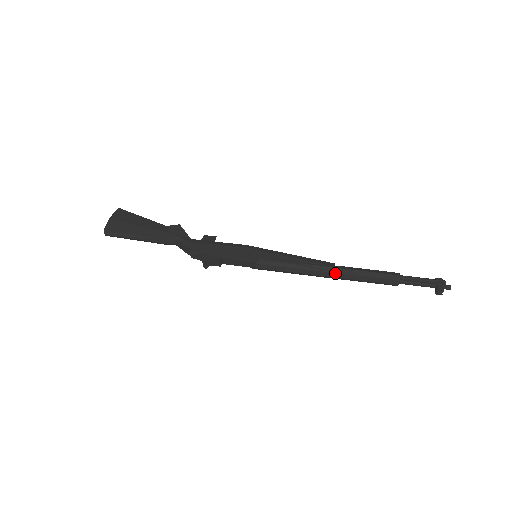
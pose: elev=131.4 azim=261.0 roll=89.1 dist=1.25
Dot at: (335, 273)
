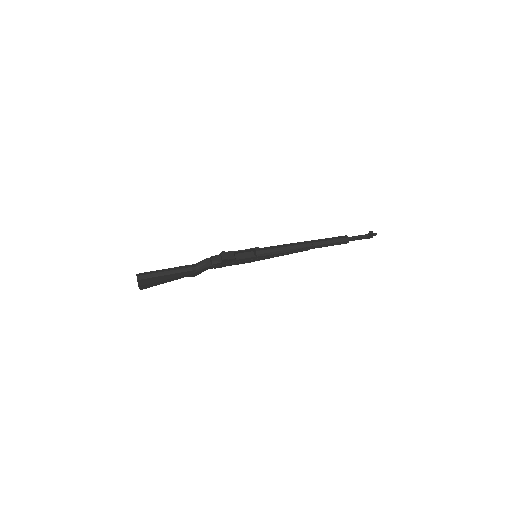
Dot at: (309, 241)
